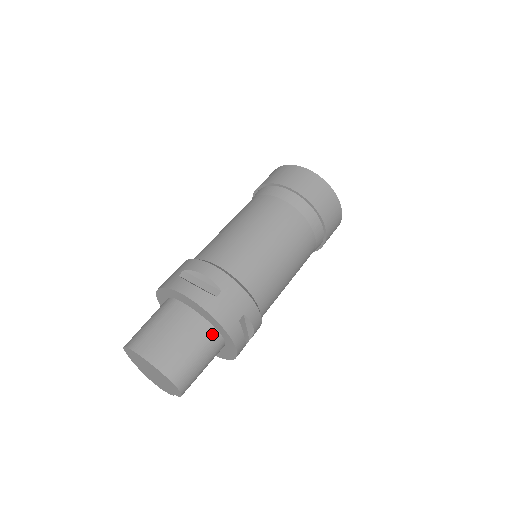
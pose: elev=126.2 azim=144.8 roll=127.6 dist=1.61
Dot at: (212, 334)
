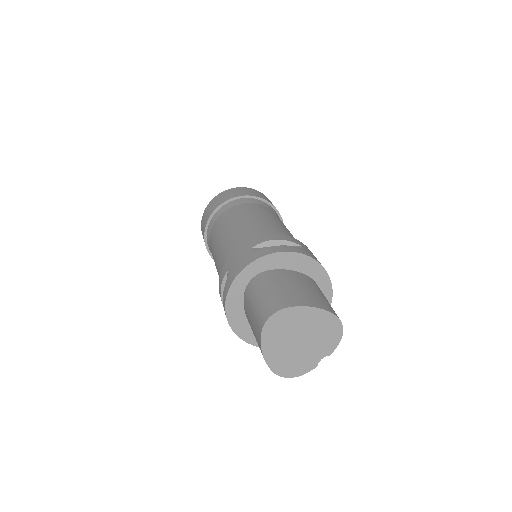
Dot at: (316, 284)
